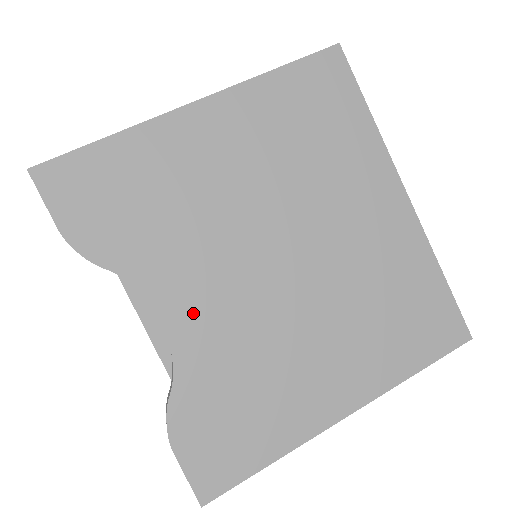
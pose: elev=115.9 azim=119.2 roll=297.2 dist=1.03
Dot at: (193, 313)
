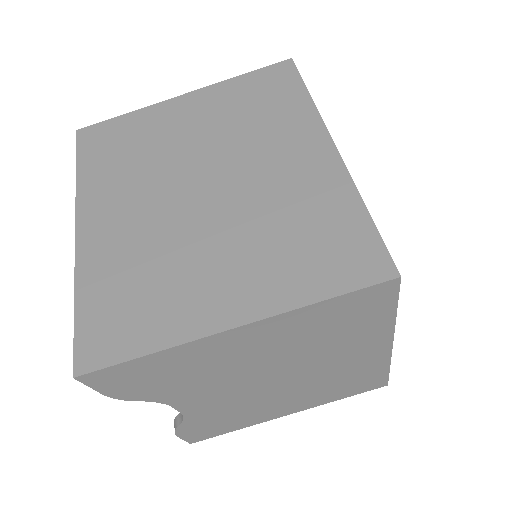
Dot at: (201, 405)
